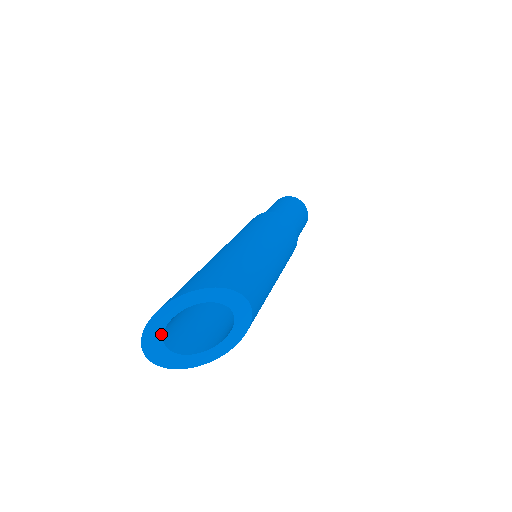
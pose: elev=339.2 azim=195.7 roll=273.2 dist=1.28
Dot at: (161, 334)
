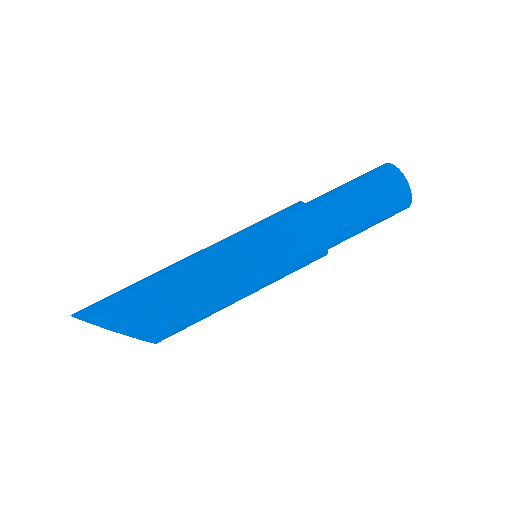
Dot at: (84, 320)
